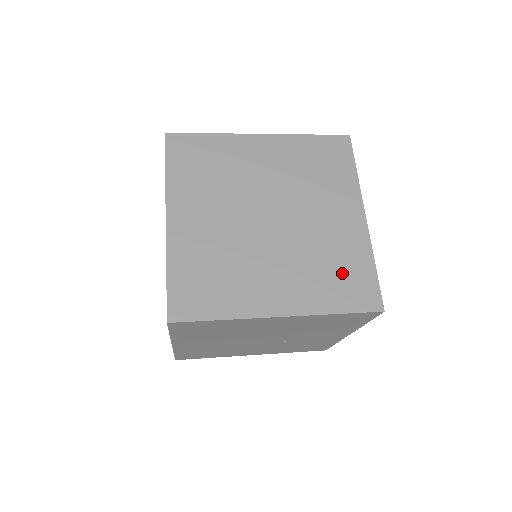
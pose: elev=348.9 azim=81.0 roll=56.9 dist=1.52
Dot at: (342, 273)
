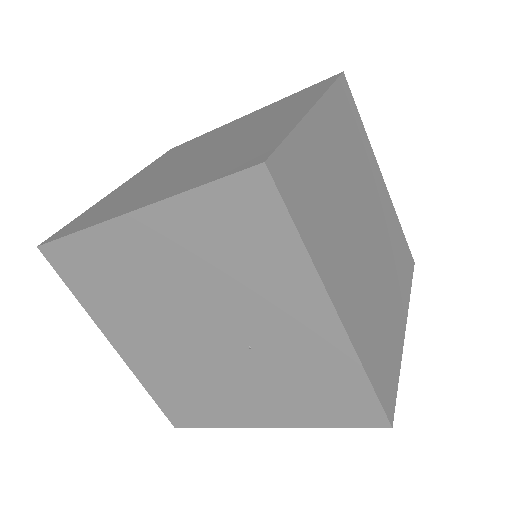
Dot at: (238, 155)
